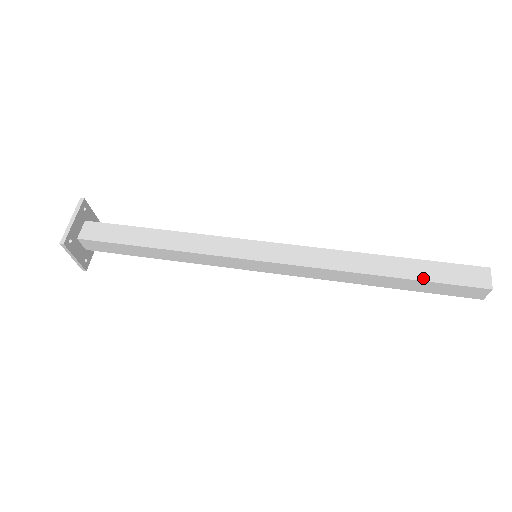
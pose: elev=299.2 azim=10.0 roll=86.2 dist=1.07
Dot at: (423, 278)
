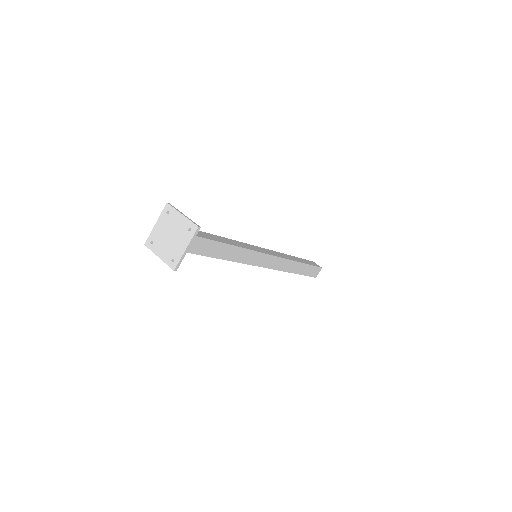
Dot at: (308, 263)
